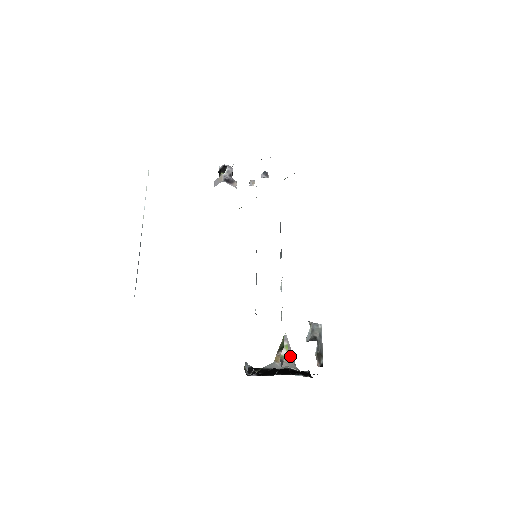
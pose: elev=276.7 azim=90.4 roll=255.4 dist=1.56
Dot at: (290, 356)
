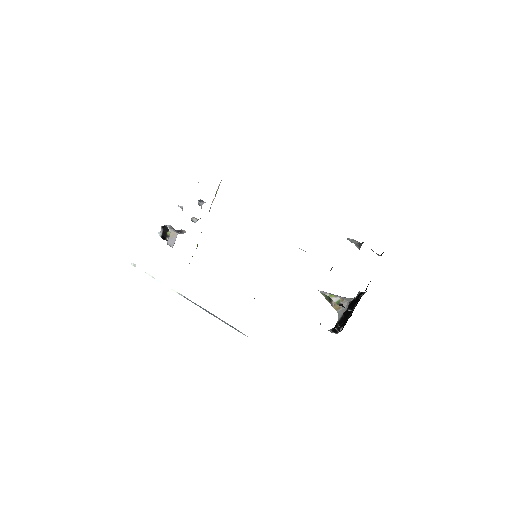
Dot at: (340, 297)
